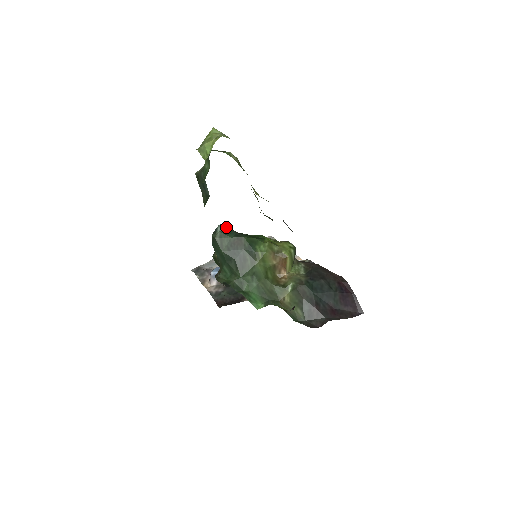
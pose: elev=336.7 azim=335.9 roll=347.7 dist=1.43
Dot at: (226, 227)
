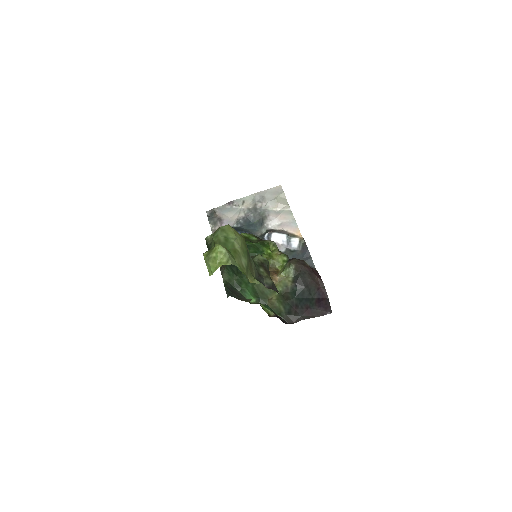
Dot at: occluded
